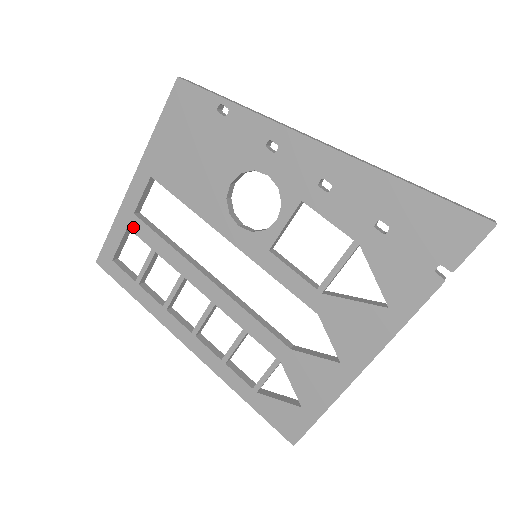
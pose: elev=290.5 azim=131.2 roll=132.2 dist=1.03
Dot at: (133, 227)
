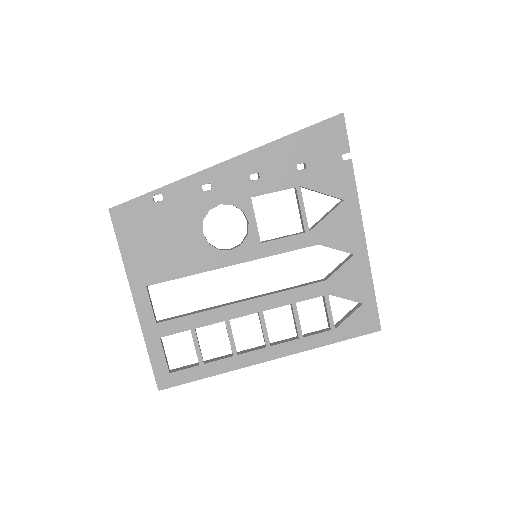
Dot at: (164, 332)
